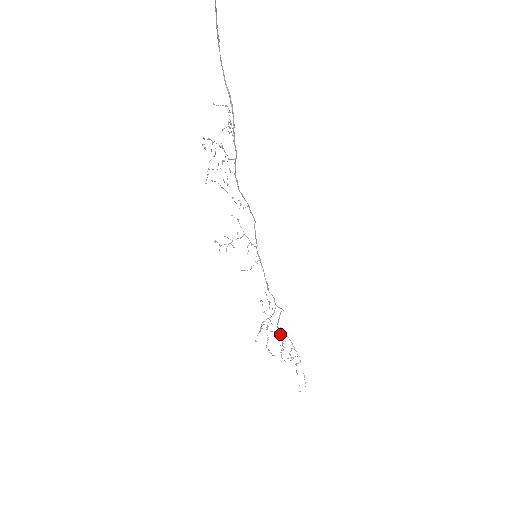
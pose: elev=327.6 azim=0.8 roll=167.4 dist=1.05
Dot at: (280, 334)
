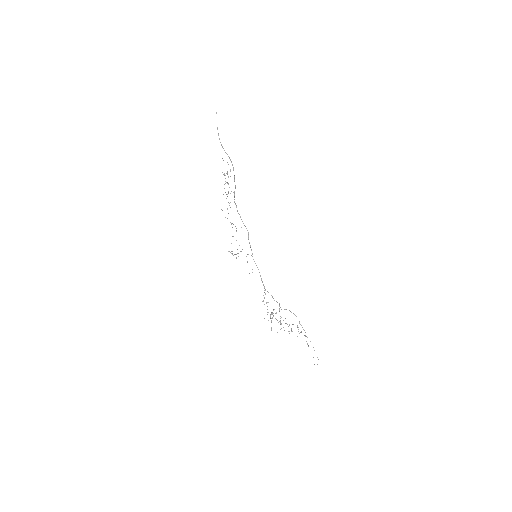
Dot at: (285, 318)
